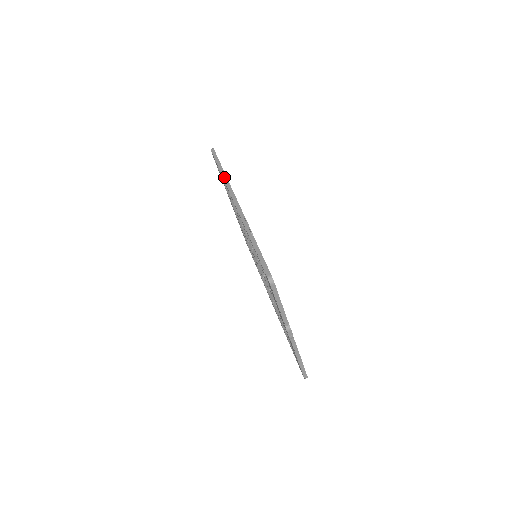
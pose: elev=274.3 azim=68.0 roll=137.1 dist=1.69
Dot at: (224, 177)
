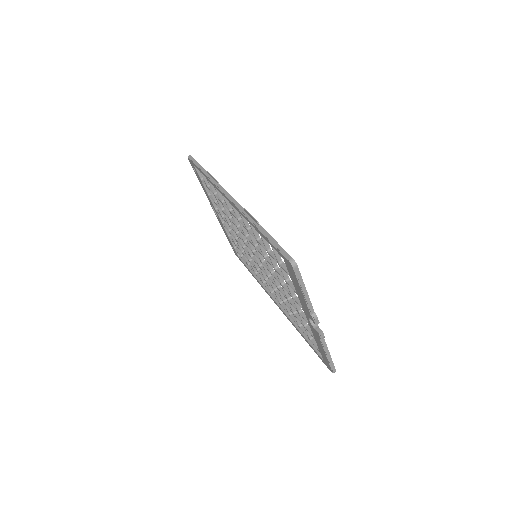
Dot at: (210, 178)
